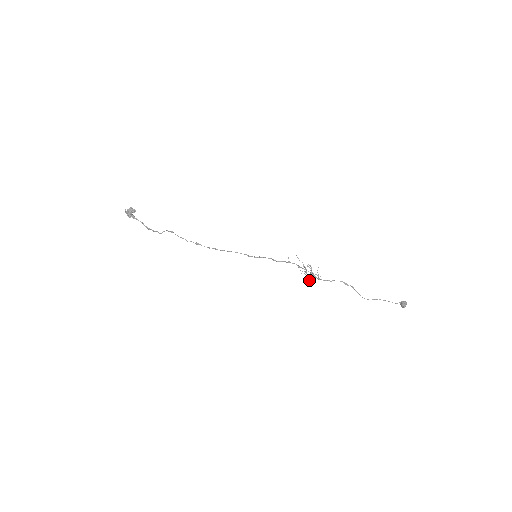
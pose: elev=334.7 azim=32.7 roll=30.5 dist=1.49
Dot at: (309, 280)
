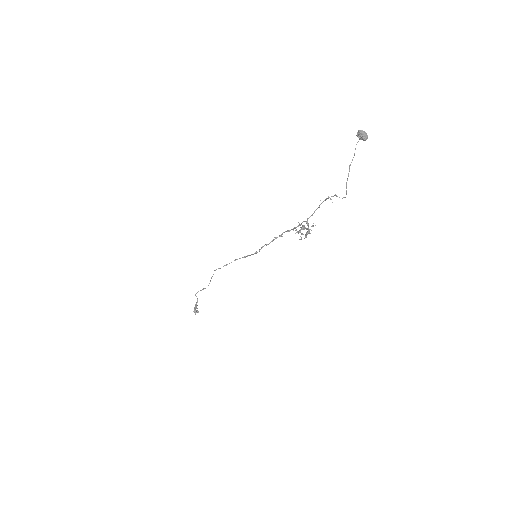
Dot at: occluded
